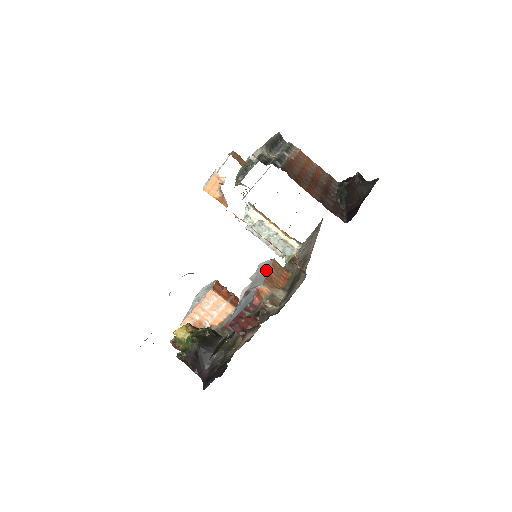
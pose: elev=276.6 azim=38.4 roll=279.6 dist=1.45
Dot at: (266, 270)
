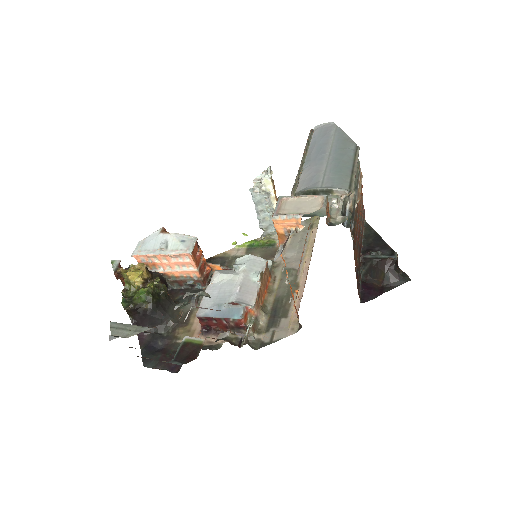
Dot at: (259, 281)
